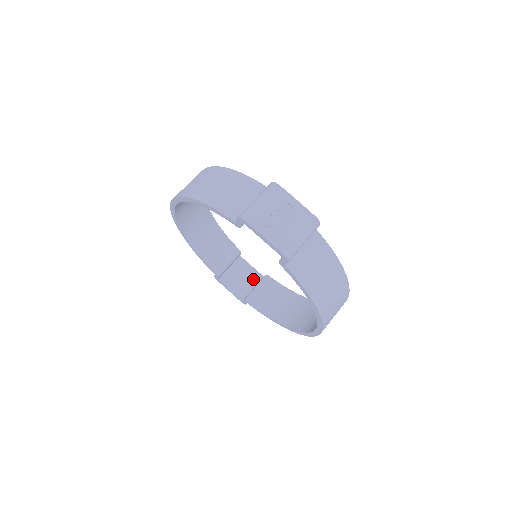
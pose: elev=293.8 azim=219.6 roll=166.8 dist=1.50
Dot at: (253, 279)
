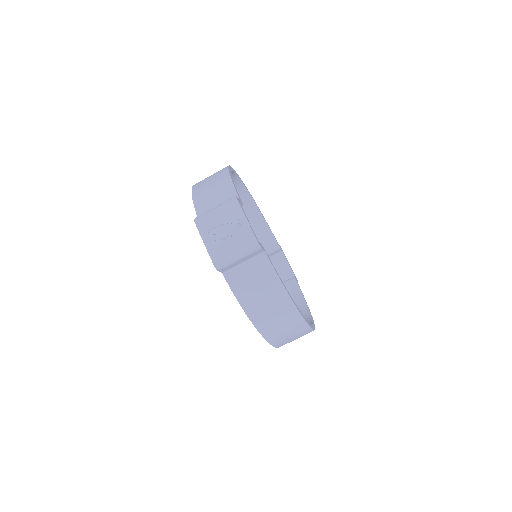
Dot at: (285, 276)
